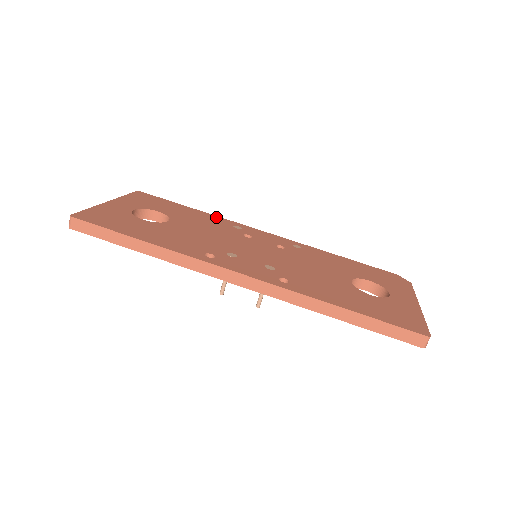
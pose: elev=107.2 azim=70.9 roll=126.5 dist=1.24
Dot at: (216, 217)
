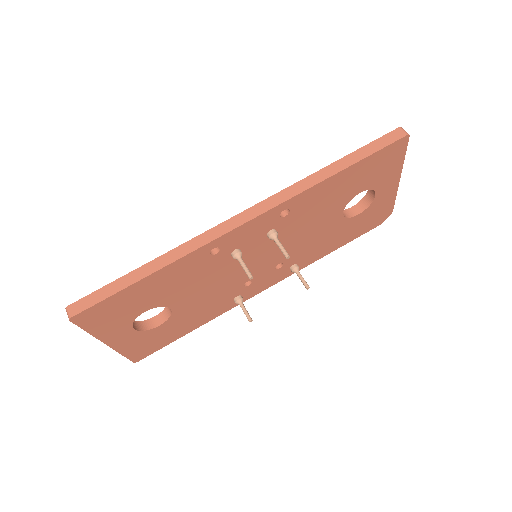
Dot at: occluded
